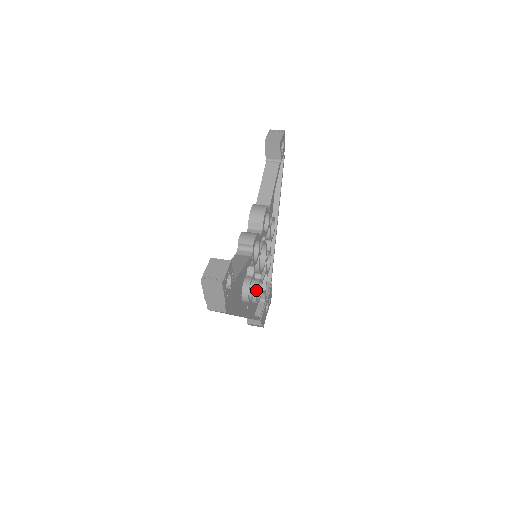
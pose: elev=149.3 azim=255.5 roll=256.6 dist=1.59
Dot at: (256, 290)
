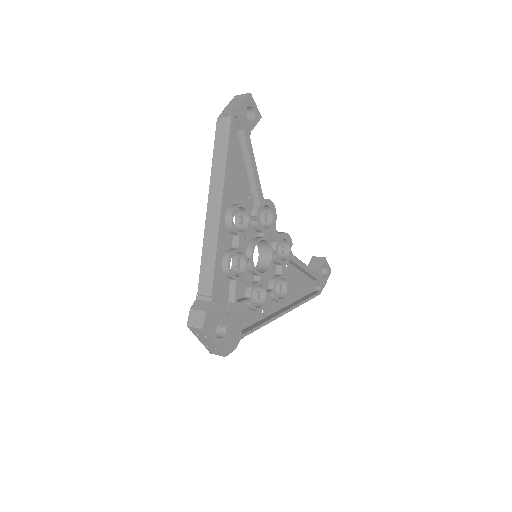
Dot at: (239, 245)
